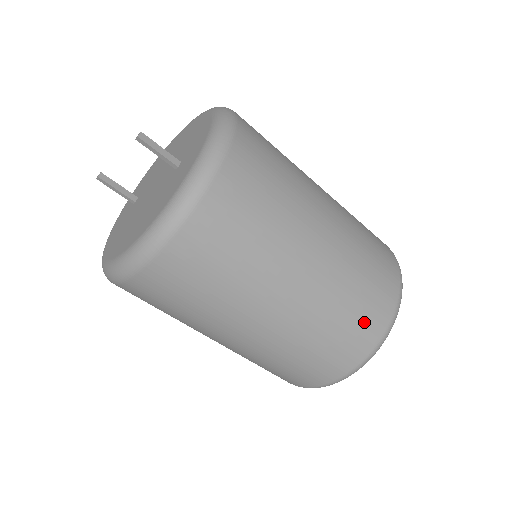
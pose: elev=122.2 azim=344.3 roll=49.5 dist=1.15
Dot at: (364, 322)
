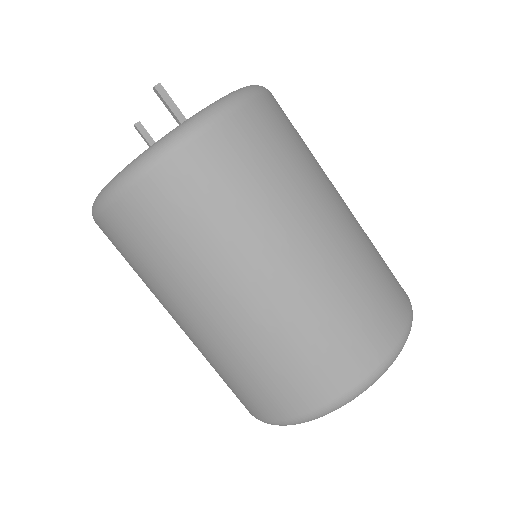
Dot at: (322, 369)
